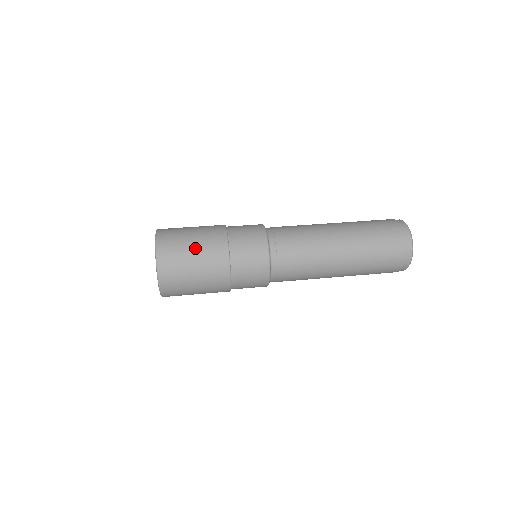
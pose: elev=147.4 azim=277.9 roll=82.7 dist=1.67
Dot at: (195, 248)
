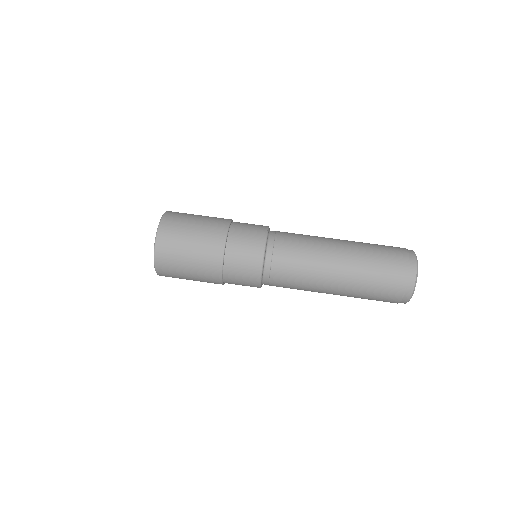
Dot at: (191, 274)
